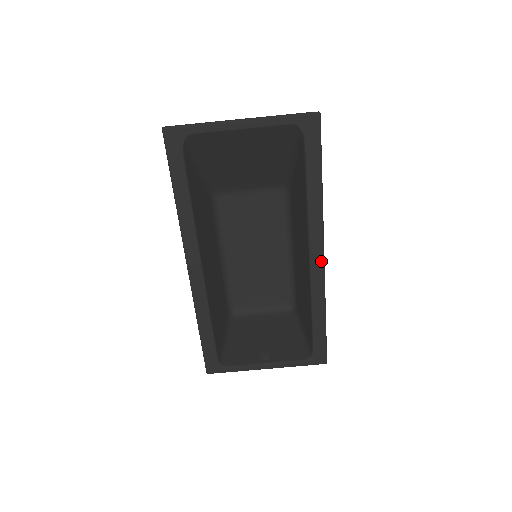
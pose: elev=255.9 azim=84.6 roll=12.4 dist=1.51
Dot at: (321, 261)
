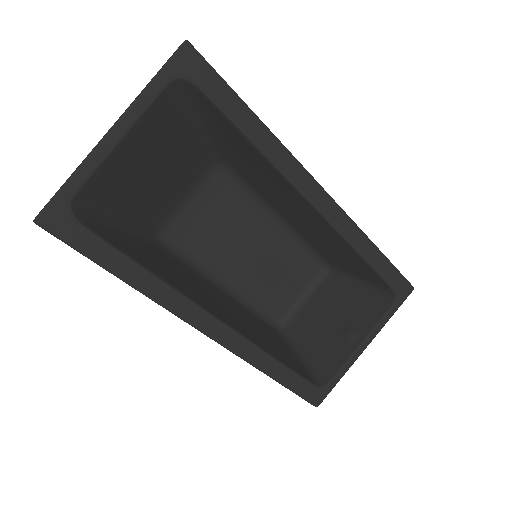
Dot at: (327, 199)
